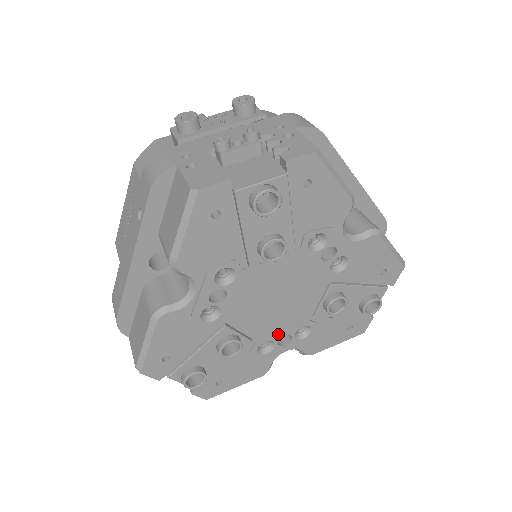
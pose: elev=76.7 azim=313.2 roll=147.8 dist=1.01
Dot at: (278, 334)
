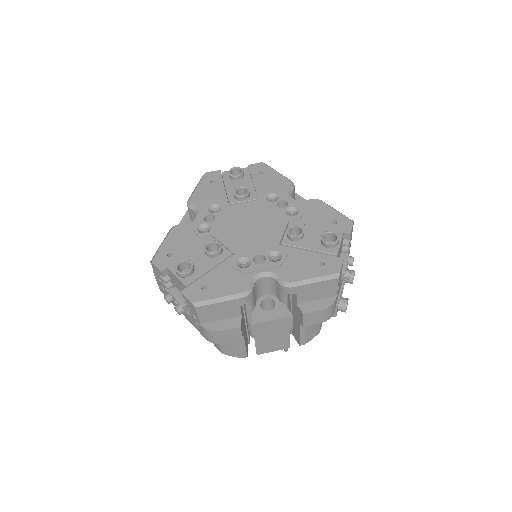
Dot at: (253, 253)
